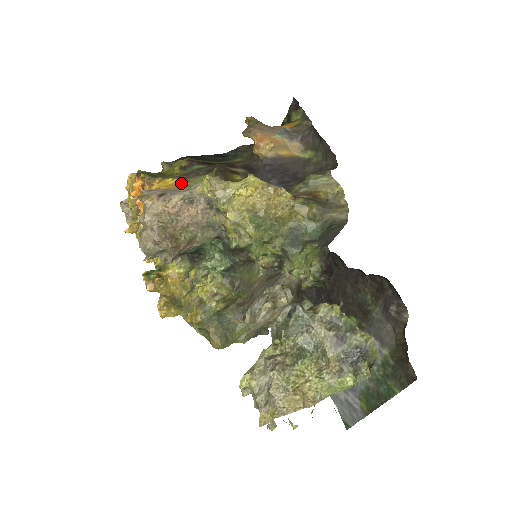
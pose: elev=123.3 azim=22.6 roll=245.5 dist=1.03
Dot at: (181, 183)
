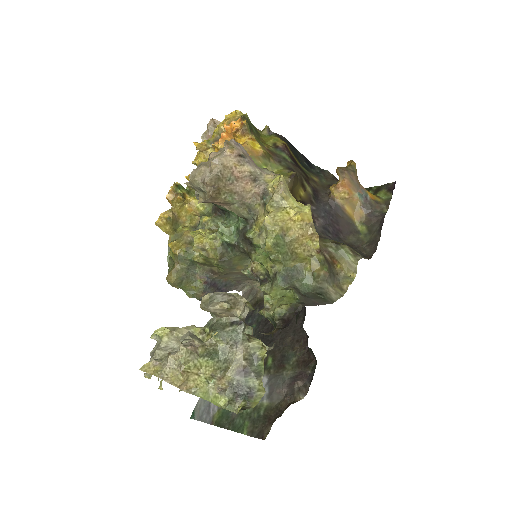
Dot at: (263, 156)
